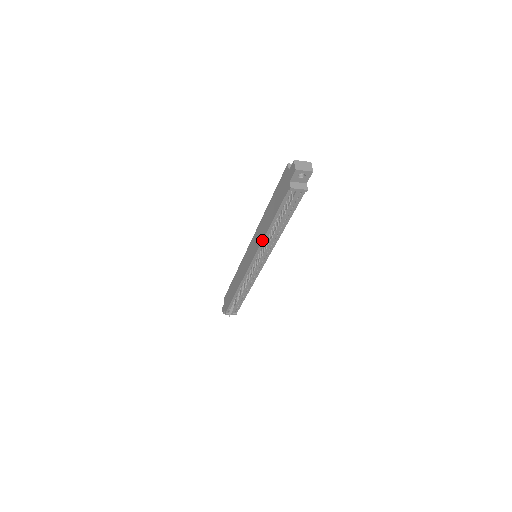
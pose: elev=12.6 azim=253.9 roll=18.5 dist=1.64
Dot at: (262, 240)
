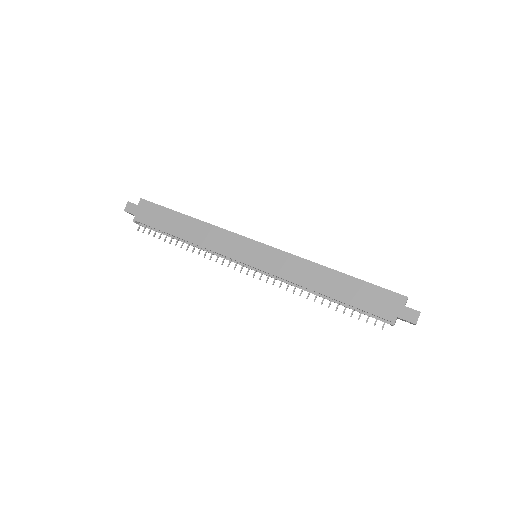
Dot at: (298, 284)
